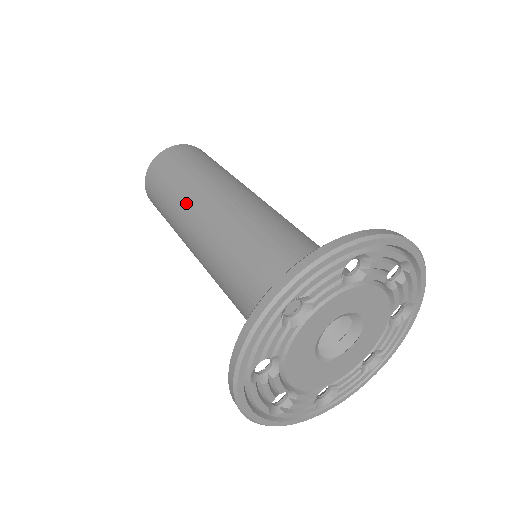
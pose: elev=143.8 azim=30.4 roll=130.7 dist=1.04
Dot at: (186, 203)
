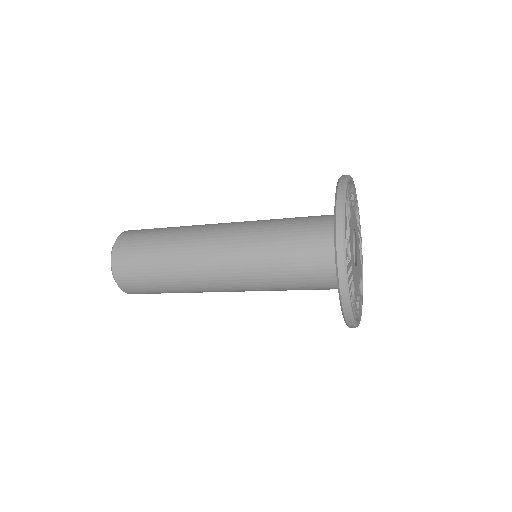
Dot at: (186, 238)
